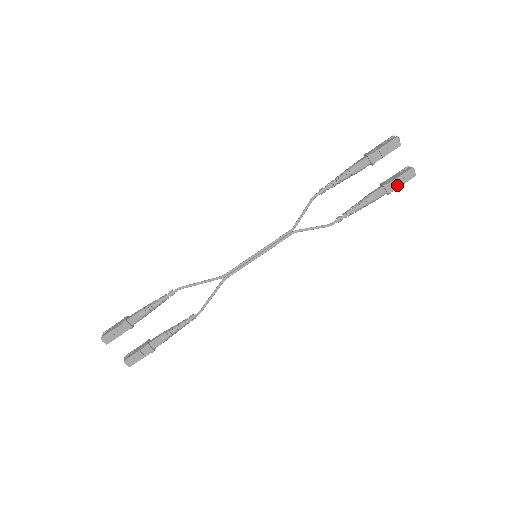
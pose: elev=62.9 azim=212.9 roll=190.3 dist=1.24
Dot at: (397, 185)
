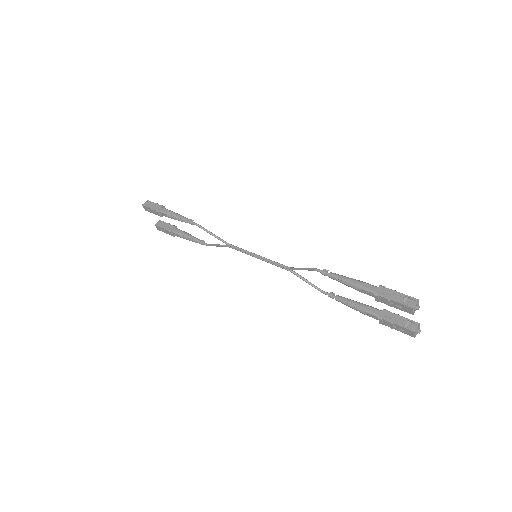
Dot at: (391, 327)
